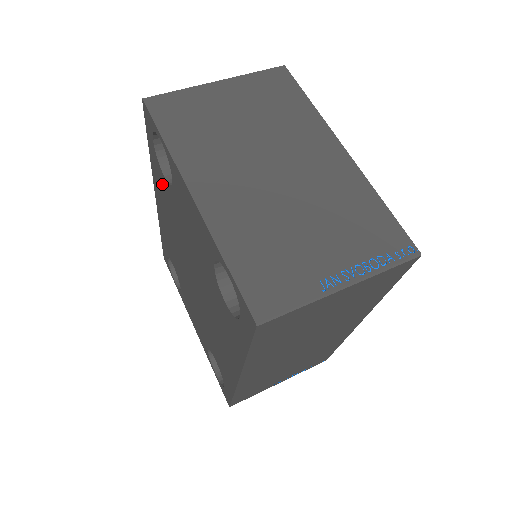
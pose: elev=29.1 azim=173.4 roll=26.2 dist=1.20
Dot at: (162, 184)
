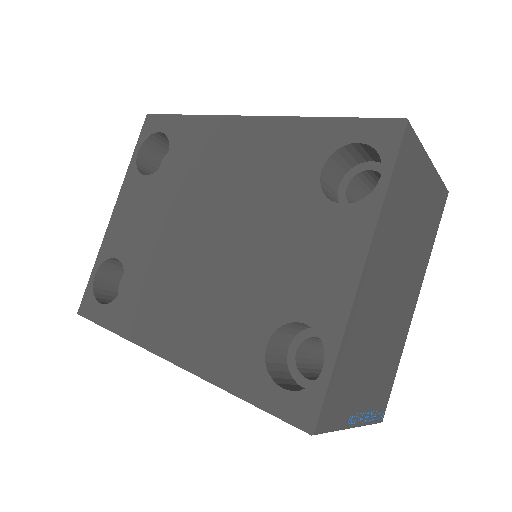
Dot at: (300, 157)
